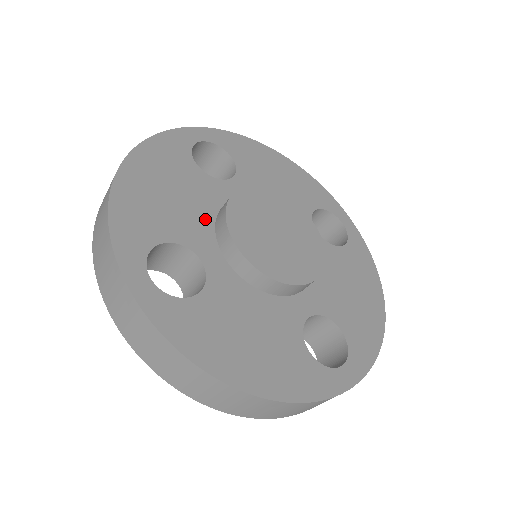
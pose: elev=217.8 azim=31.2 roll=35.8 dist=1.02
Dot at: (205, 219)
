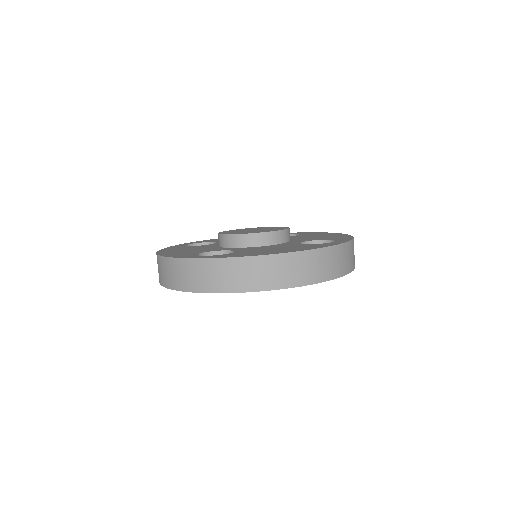
Dot at: (214, 248)
